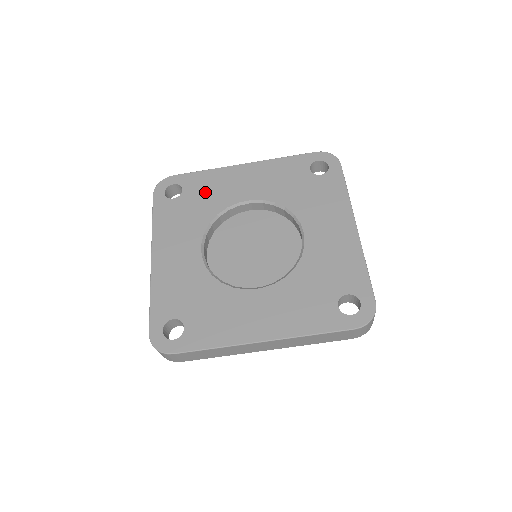
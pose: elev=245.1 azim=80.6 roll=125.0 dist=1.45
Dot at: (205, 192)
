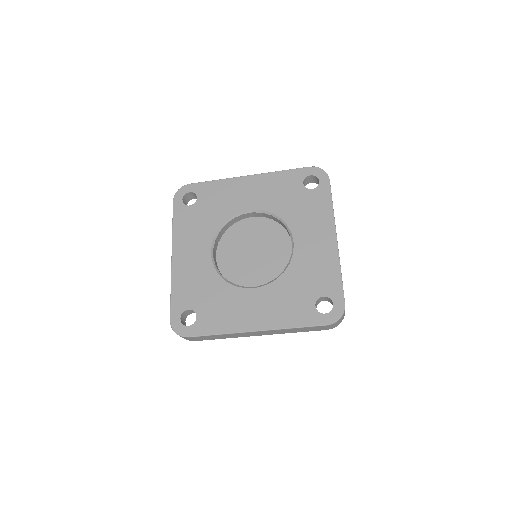
Dot at: (215, 201)
